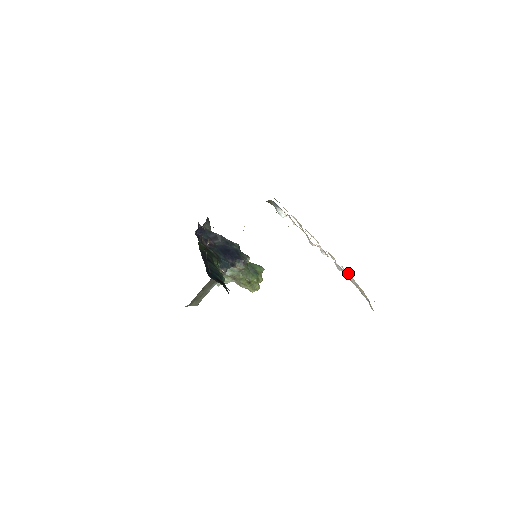
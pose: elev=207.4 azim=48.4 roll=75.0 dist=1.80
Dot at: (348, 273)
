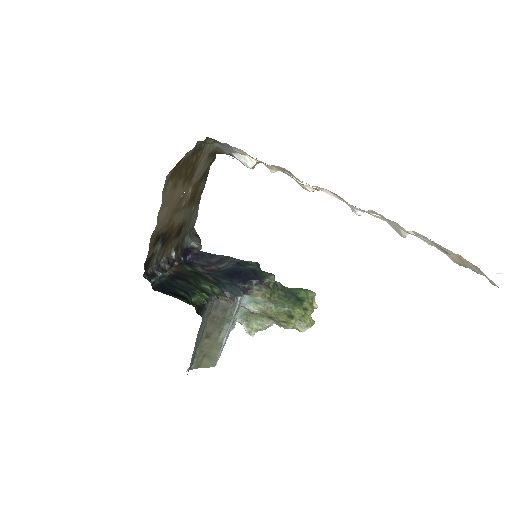
Dot at: occluded
